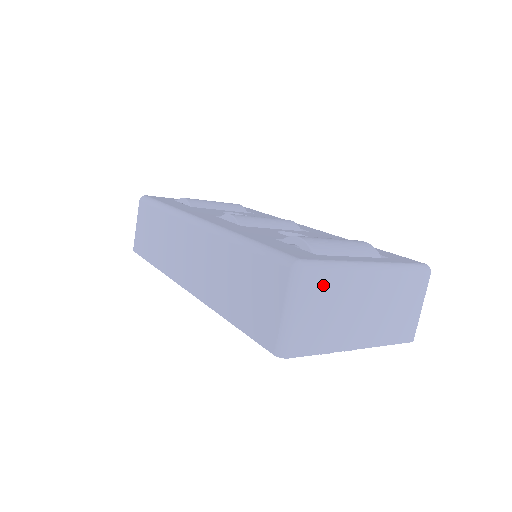
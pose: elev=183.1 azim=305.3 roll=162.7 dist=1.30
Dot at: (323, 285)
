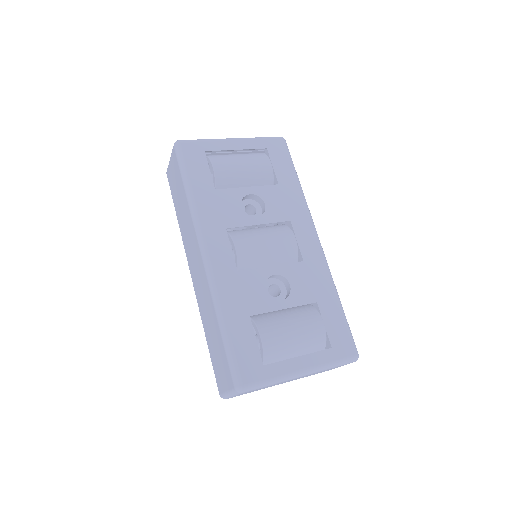
Dot at: (256, 389)
